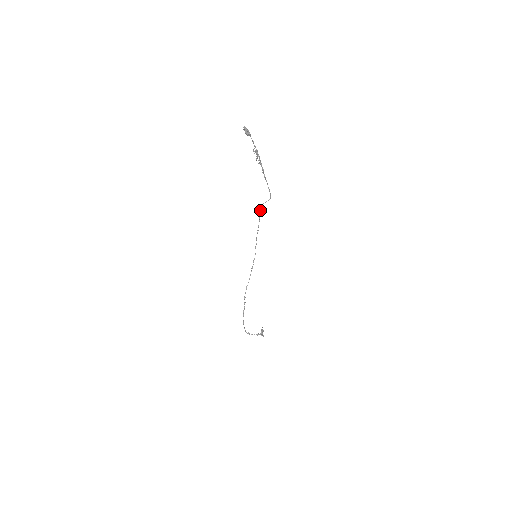
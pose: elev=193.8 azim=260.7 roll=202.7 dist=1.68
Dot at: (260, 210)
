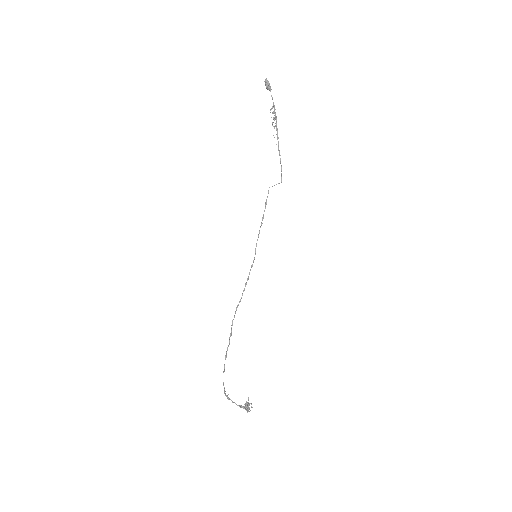
Dot at: occluded
